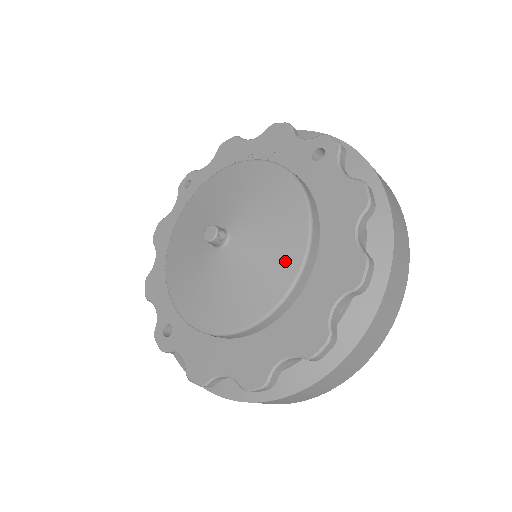
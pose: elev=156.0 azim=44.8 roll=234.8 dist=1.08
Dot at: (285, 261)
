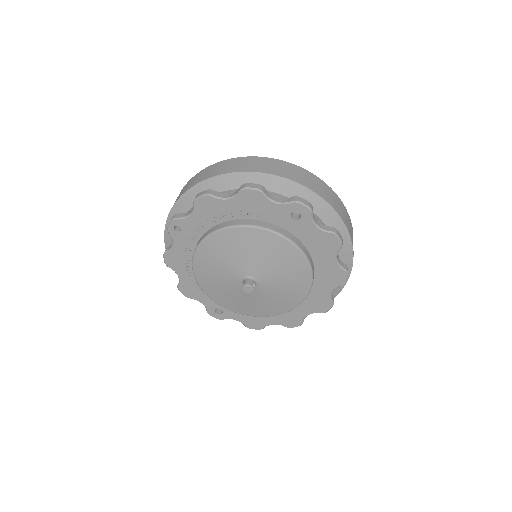
Dot at: (300, 286)
